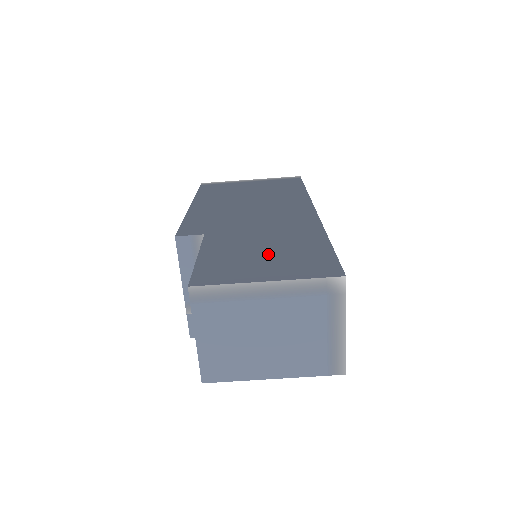
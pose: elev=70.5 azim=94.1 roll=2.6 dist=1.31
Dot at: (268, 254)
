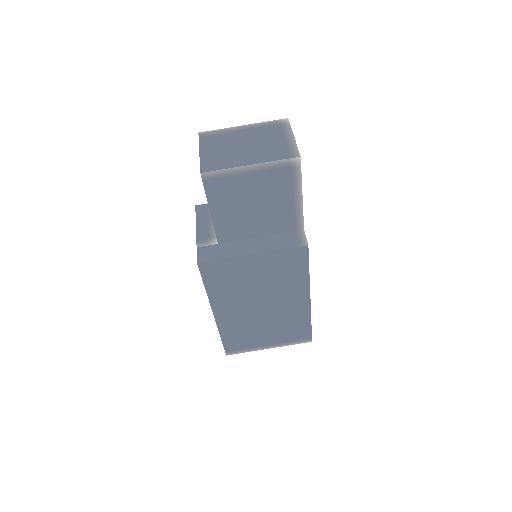
Dot at: occluded
